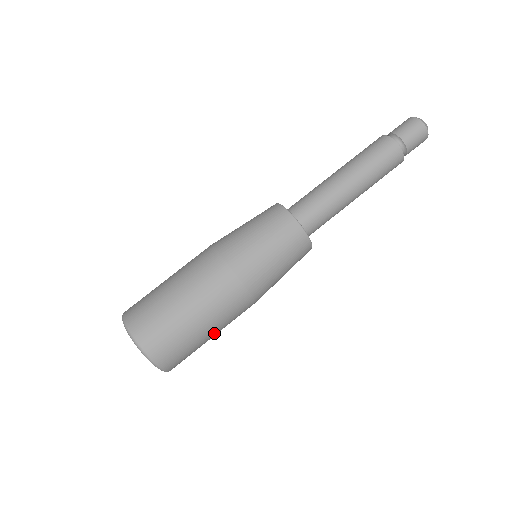
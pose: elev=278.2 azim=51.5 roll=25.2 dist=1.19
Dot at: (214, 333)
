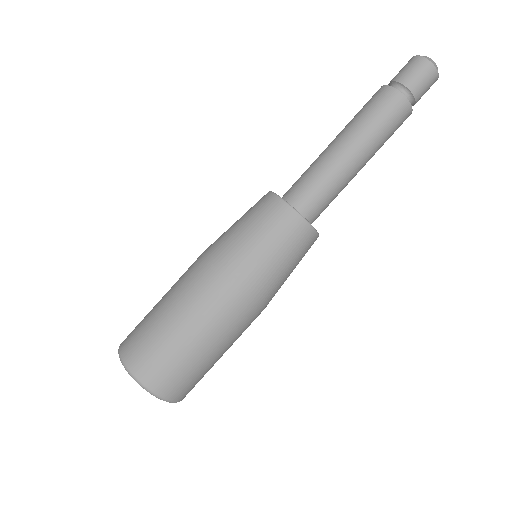
Dot at: occluded
